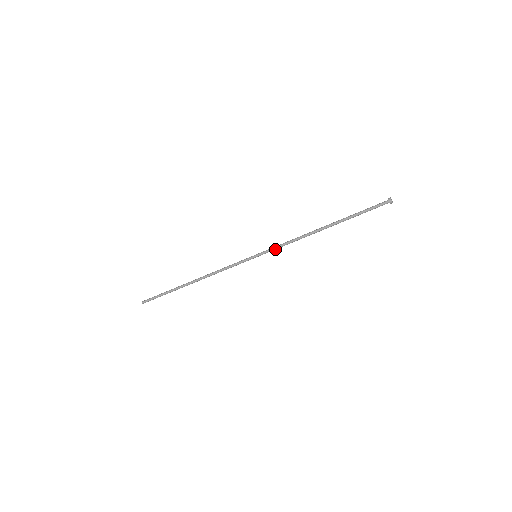
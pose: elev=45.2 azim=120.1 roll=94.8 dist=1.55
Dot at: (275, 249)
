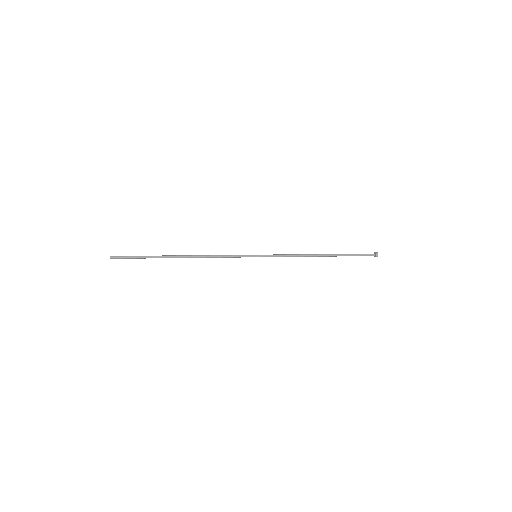
Dot at: occluded
